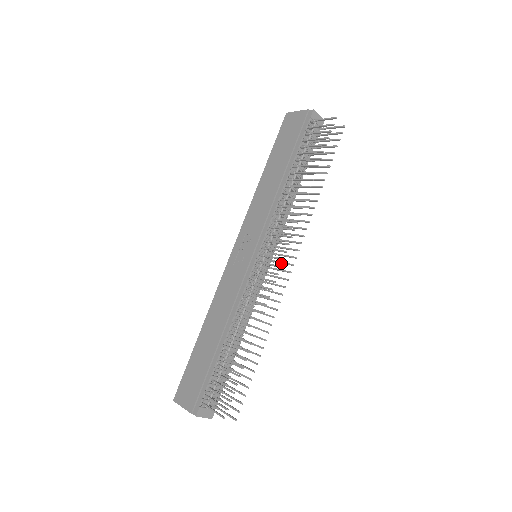
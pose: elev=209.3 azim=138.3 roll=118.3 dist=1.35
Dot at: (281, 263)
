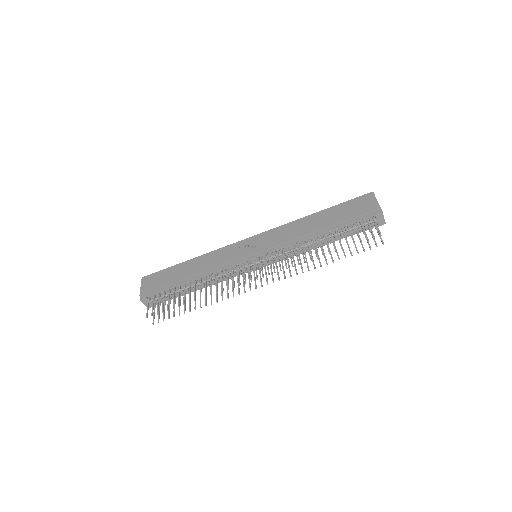
Dot at: (260, 277)
